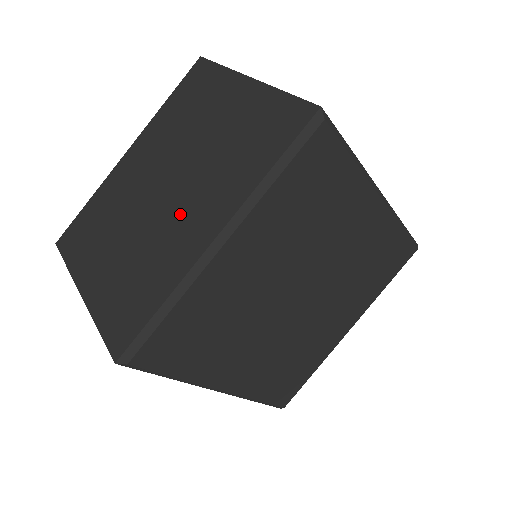
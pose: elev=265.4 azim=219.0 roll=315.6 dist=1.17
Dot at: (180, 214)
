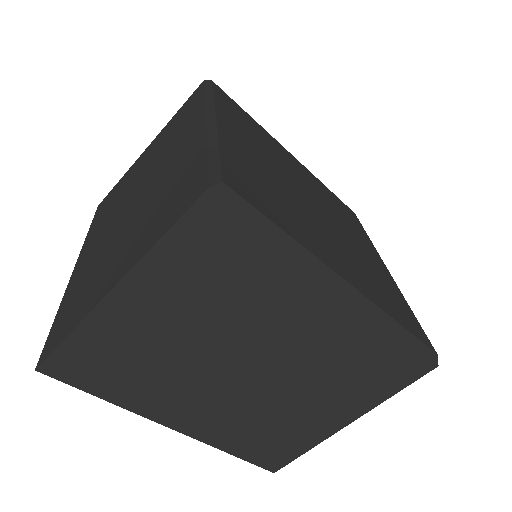
Dot at: (164, 167)
